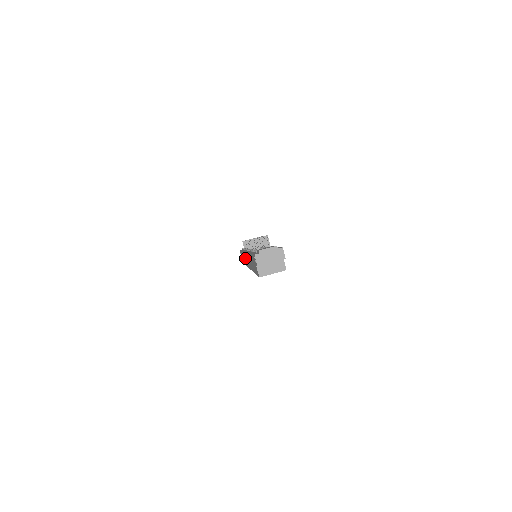
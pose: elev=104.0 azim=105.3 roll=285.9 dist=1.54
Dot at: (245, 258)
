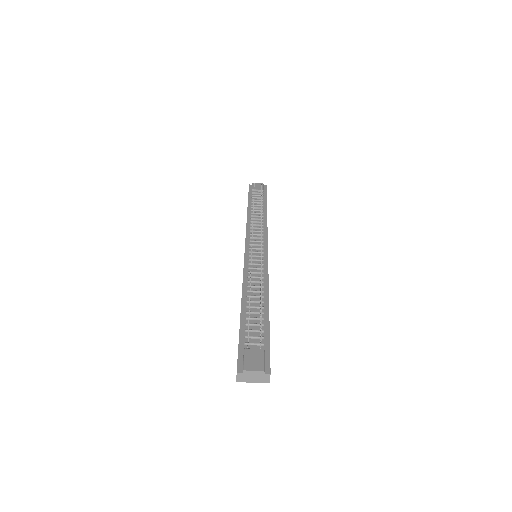
Dot at: occluded
